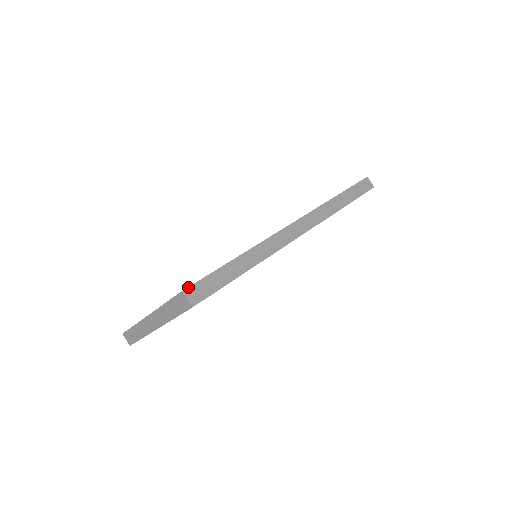
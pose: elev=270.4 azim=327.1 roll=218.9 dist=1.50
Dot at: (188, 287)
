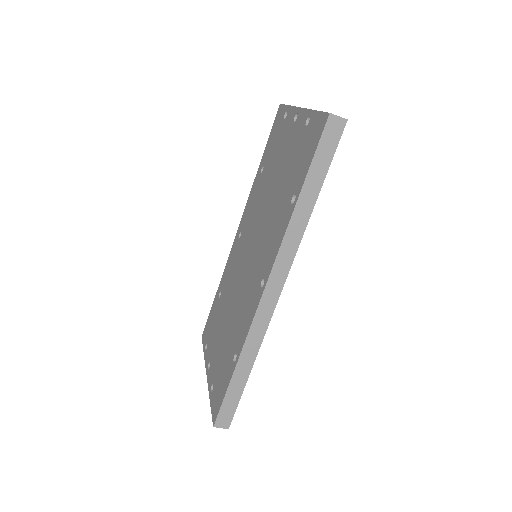
Dot at: (215, 422)
